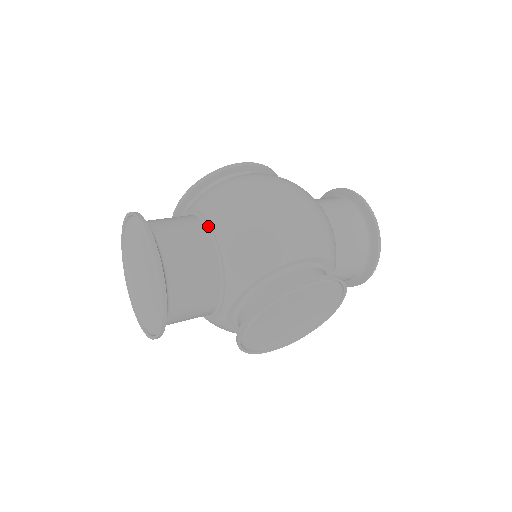
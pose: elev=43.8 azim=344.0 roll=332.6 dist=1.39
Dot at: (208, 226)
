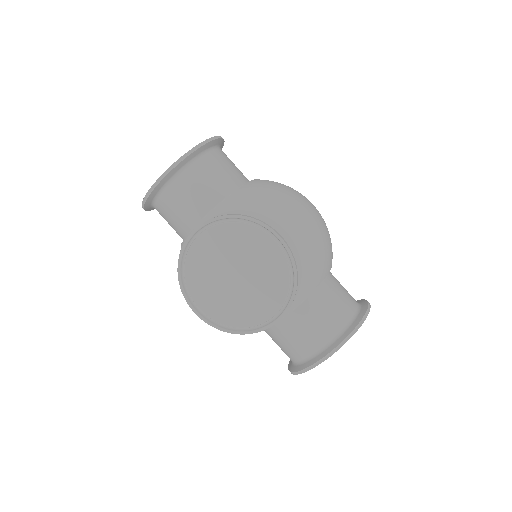
Dot at: occluded
